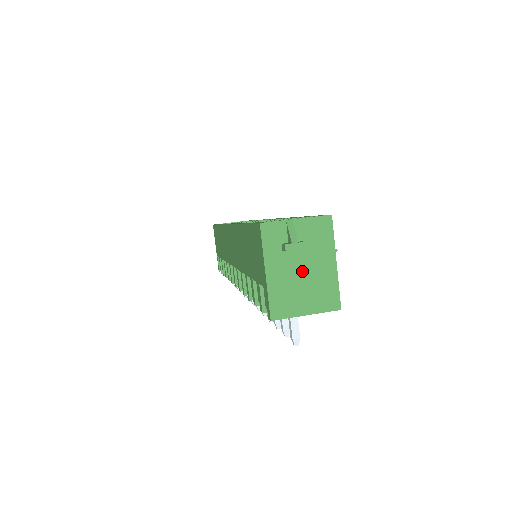
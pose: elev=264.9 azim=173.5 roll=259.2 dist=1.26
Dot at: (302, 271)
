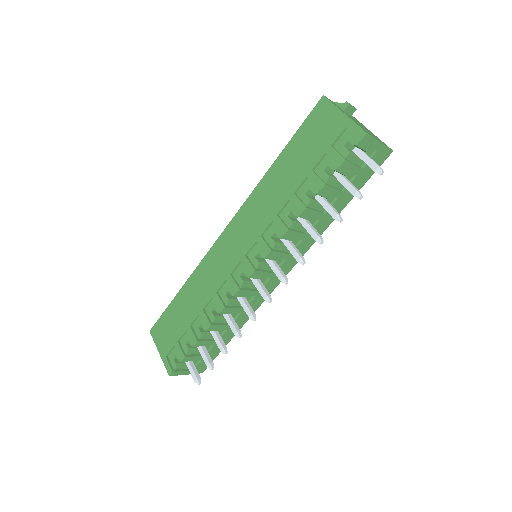
Dot at: (360, 124)
